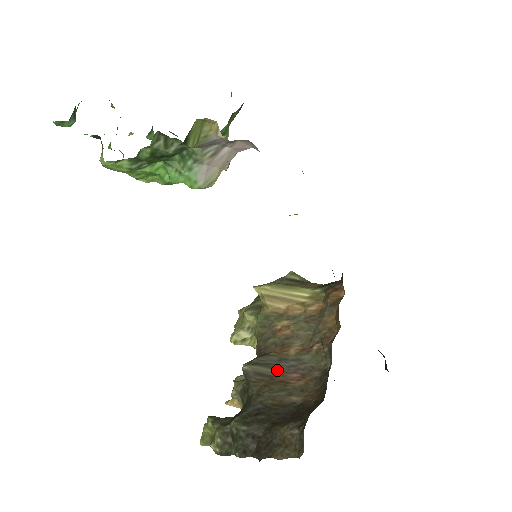
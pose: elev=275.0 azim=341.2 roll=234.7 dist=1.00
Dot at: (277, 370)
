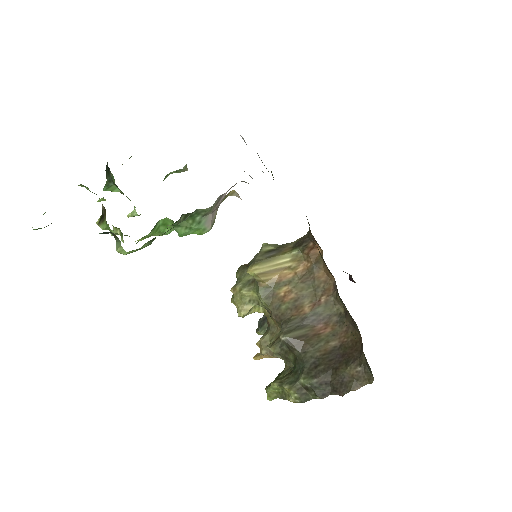
Dot at: (306, 328)
